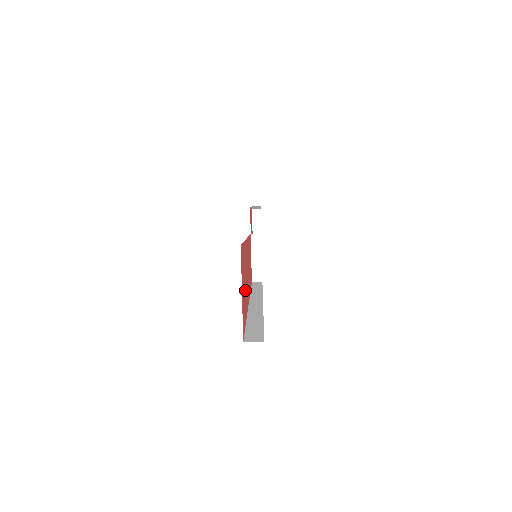
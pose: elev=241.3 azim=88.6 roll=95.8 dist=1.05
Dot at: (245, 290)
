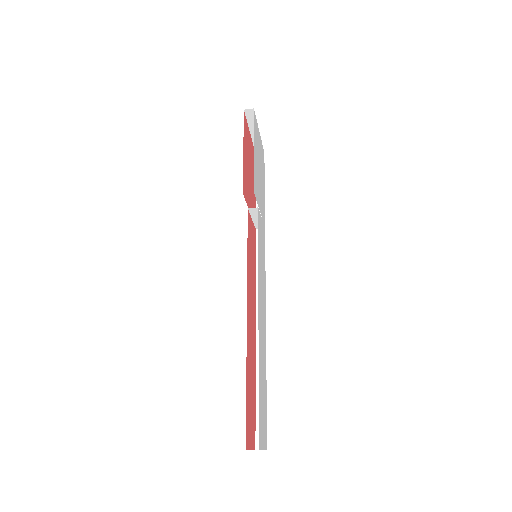
Dot at: (252, 393)
